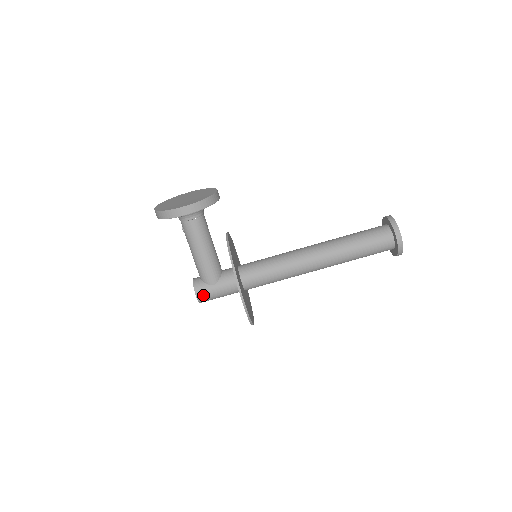
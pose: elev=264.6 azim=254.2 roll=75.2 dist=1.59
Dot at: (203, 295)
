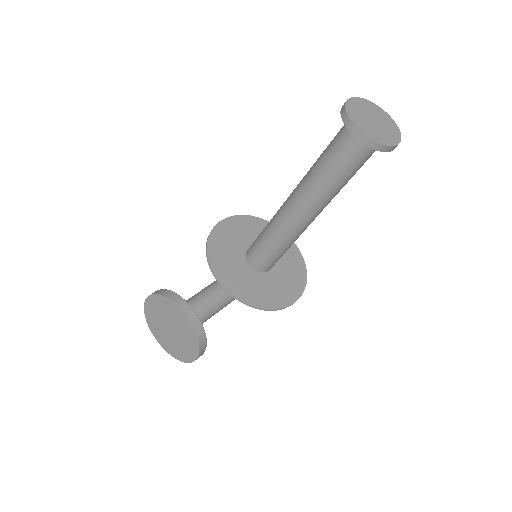
Dot at: occluded
